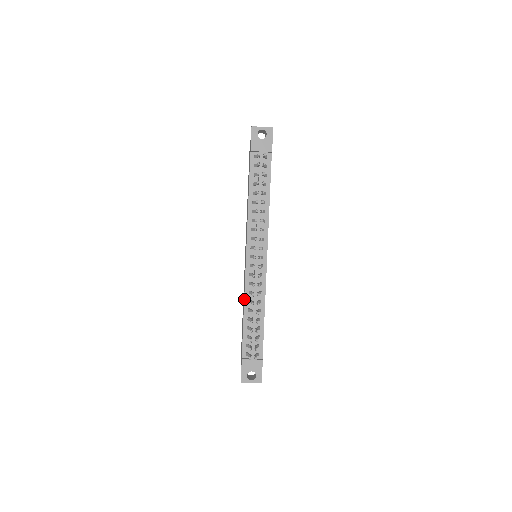
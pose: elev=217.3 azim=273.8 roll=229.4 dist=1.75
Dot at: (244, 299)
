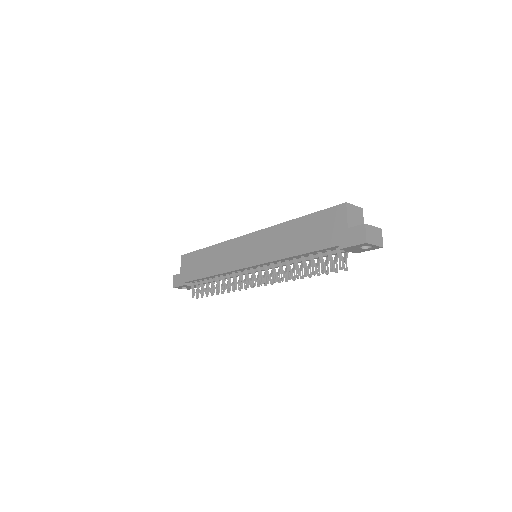
Dot at: (219, 274)
